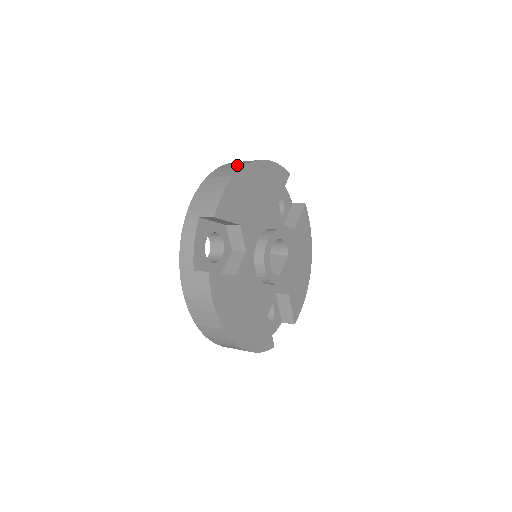
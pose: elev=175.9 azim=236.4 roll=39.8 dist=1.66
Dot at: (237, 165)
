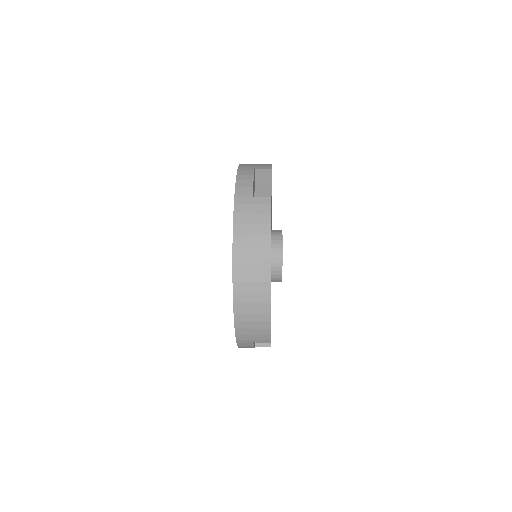
Dot at: occluded
